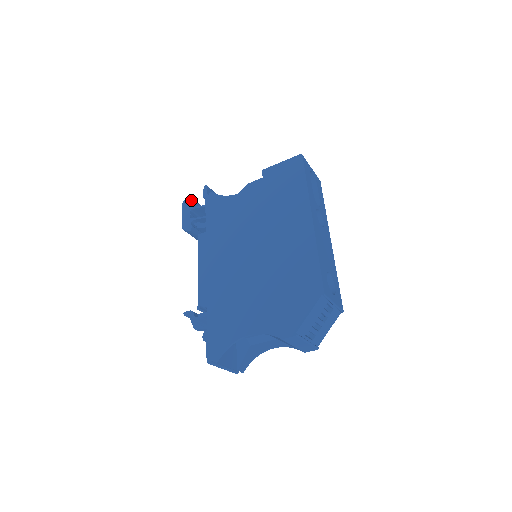
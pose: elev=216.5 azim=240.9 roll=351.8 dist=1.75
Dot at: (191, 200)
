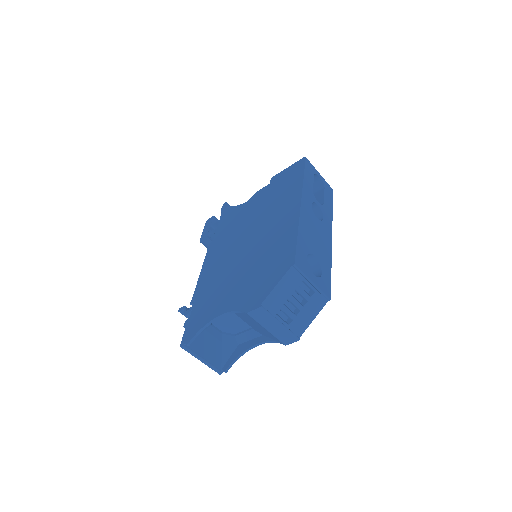
Dot at: (213, 218)
